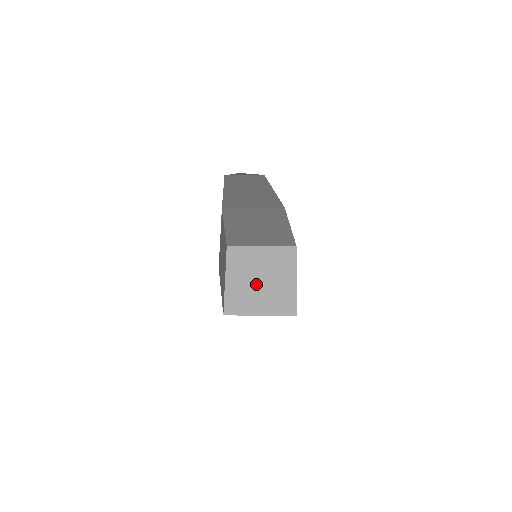
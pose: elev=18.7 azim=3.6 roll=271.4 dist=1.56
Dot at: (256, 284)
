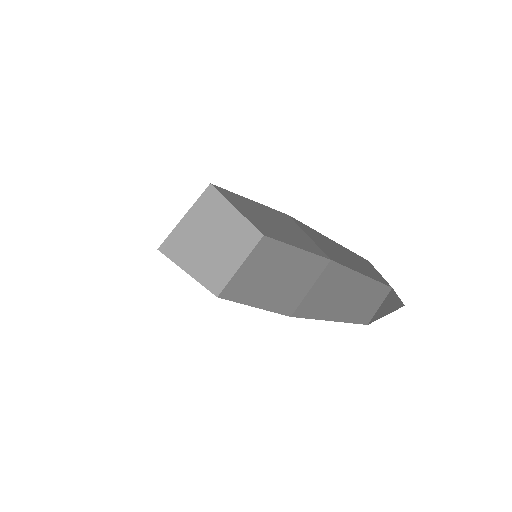
Dot at: (214, 249)
